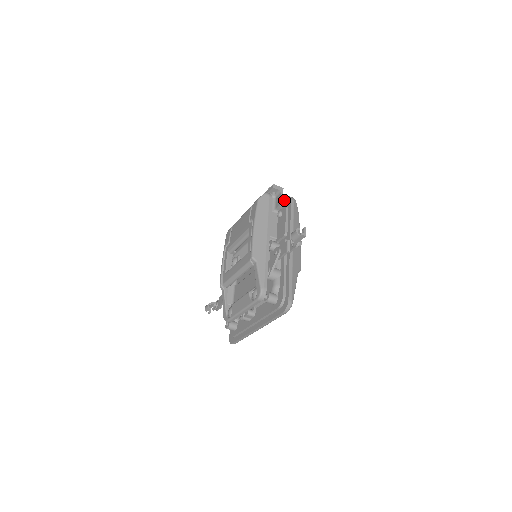
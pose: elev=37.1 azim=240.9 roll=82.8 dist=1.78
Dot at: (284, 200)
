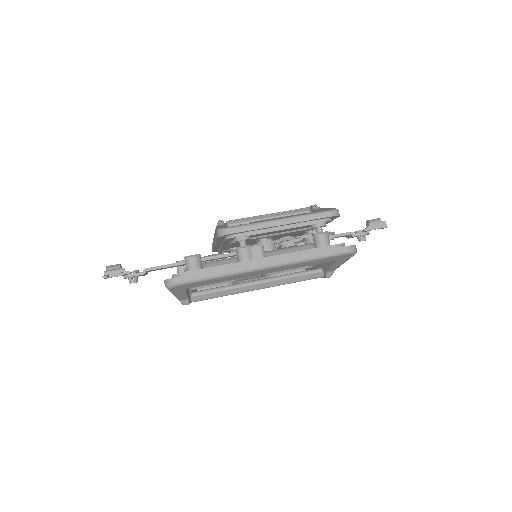
Dot at: occluded
